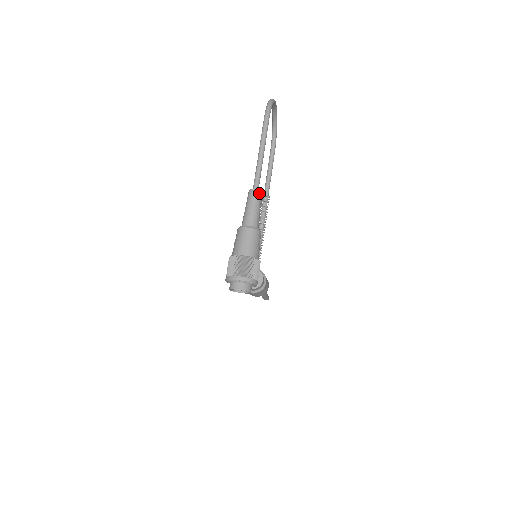
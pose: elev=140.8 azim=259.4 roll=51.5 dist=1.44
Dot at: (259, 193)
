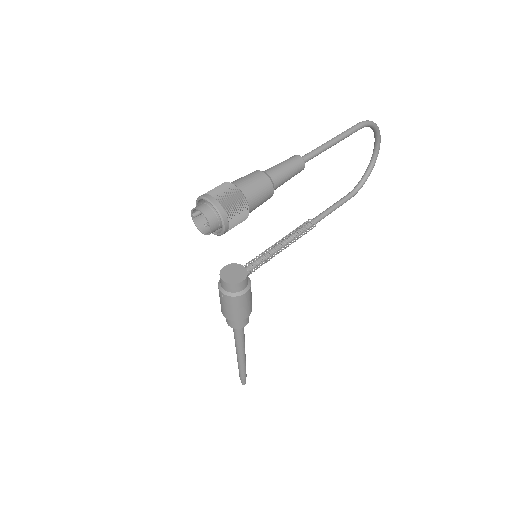
Dot at: (301, 161)
